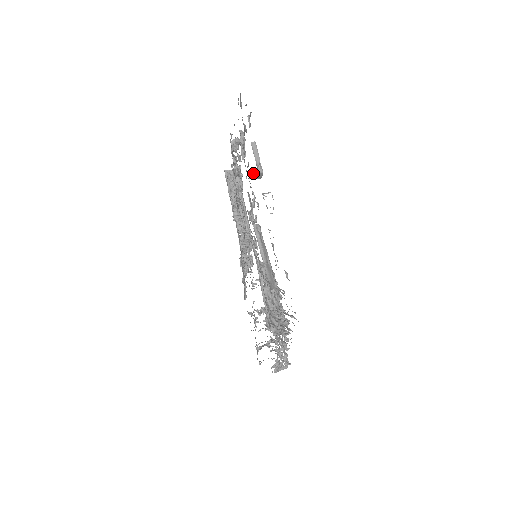
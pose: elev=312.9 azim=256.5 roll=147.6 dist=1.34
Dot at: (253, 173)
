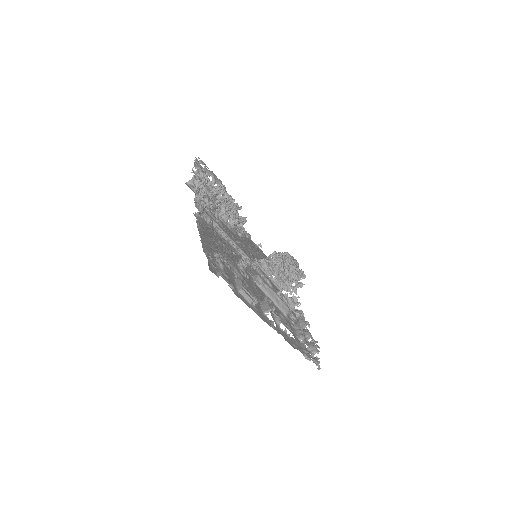
Dot at: occluded
